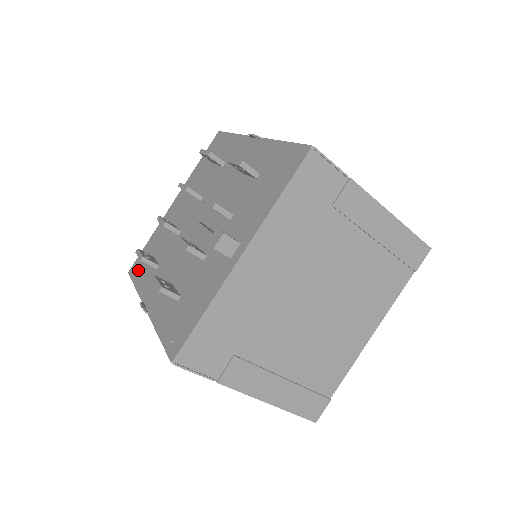
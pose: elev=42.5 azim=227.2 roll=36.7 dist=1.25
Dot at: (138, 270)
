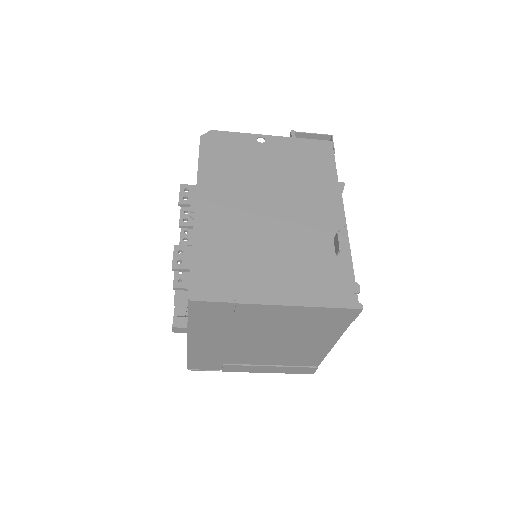
Dot at: occluded
